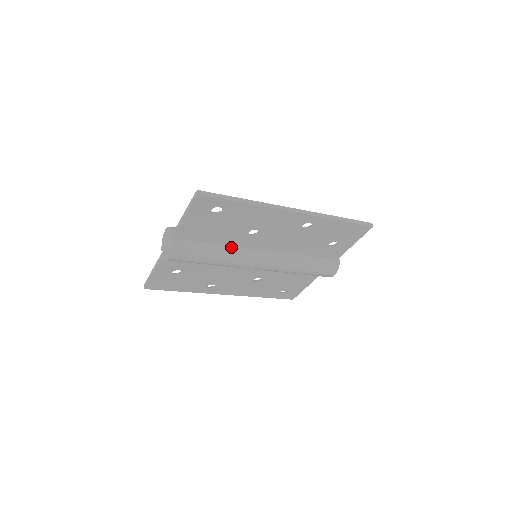
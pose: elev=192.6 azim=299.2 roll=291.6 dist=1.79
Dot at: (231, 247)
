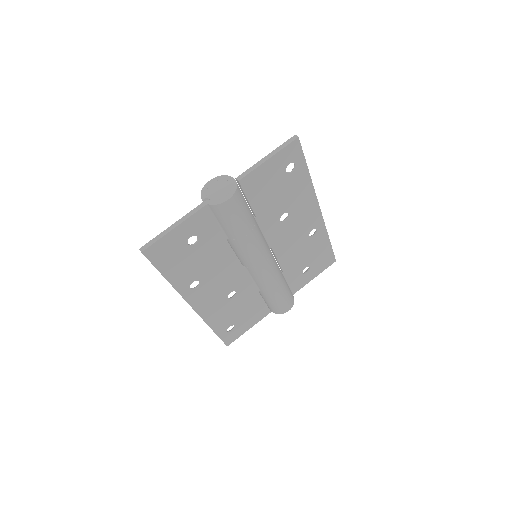
Dot at: (259, 227)
